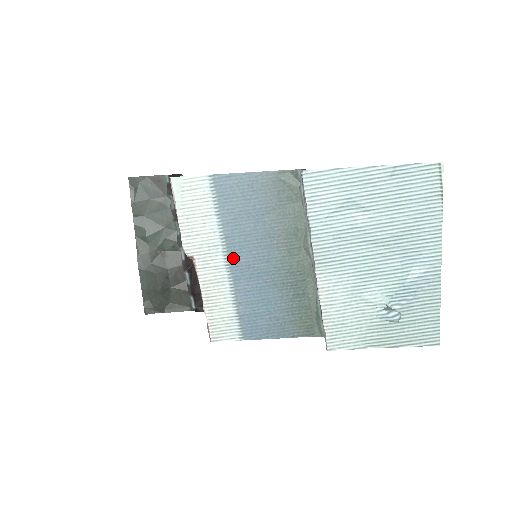
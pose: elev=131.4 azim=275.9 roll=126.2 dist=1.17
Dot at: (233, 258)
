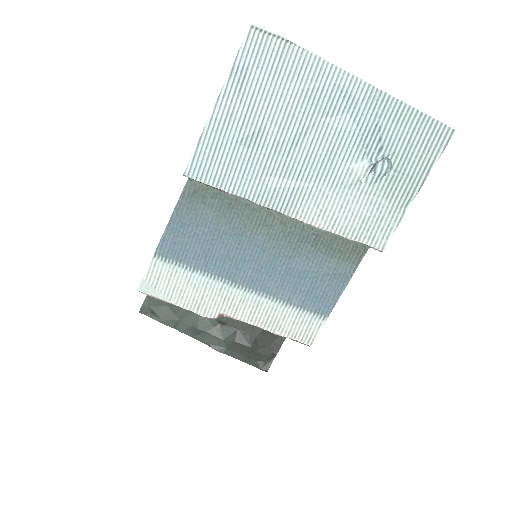
Dot at: (242, 280)
